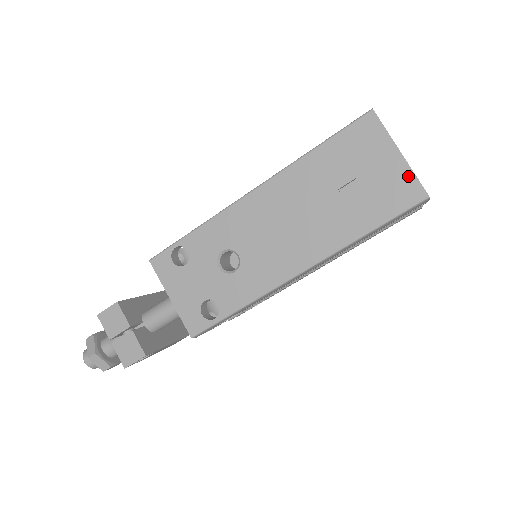
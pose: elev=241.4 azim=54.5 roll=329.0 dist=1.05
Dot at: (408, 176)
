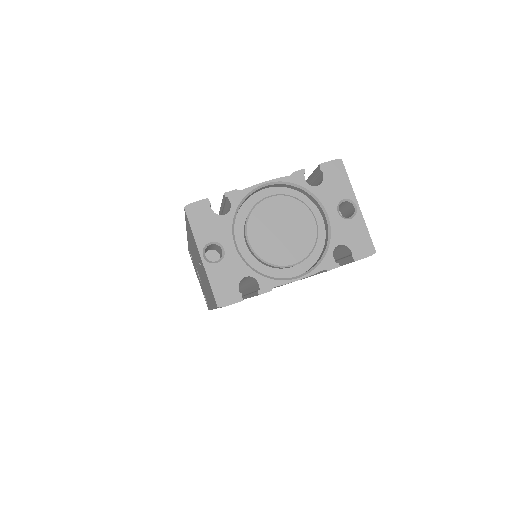
Dot at: (208, 280)
